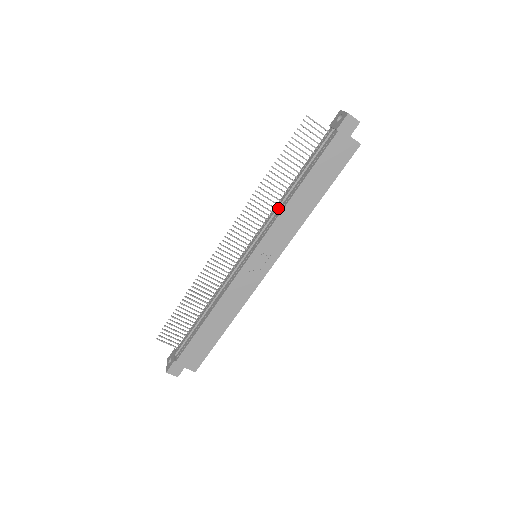
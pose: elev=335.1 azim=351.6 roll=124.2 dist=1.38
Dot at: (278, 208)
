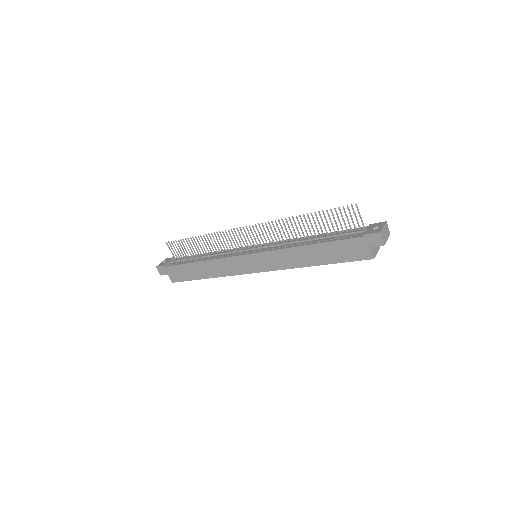
Dot at: (290, 243)
